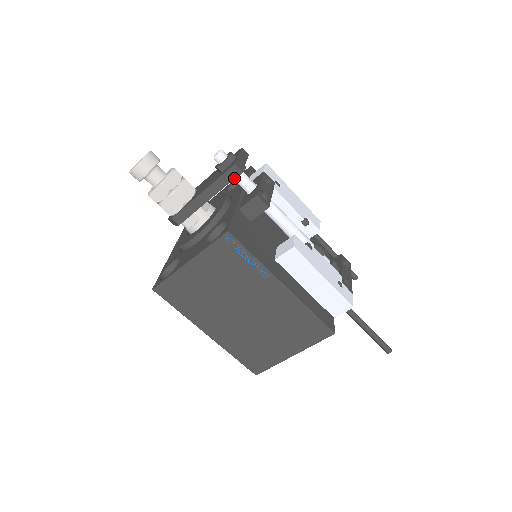
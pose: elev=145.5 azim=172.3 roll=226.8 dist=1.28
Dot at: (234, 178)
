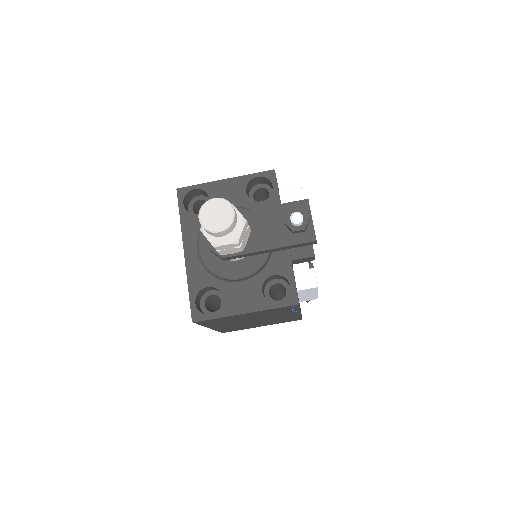
Dot at: (306, 245)
